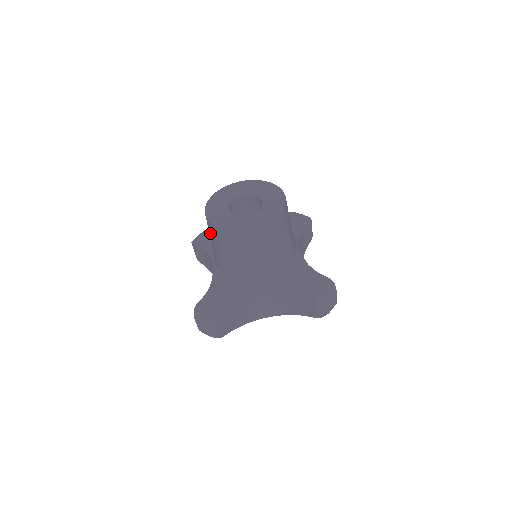
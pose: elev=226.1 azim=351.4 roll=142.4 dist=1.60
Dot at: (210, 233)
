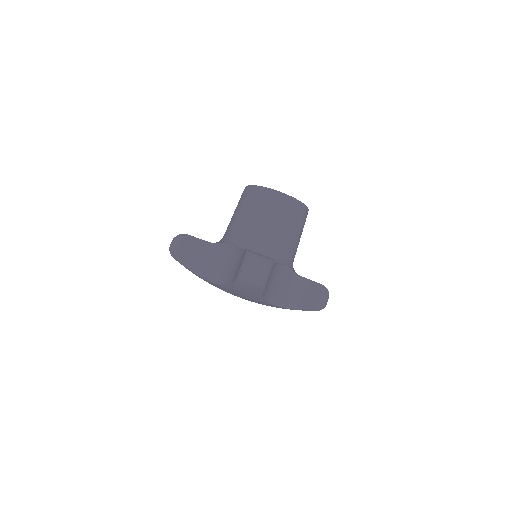
Dot at: occluded
